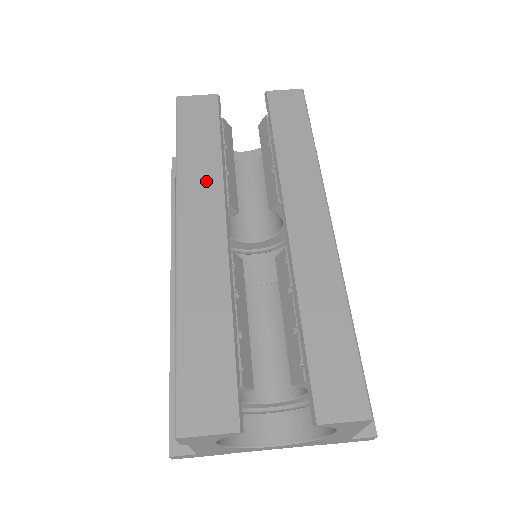
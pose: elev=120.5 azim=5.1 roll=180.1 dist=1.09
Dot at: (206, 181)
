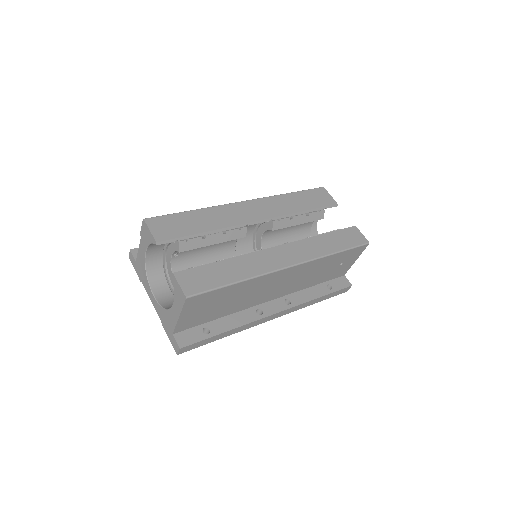
Dot at: (280, 208)
